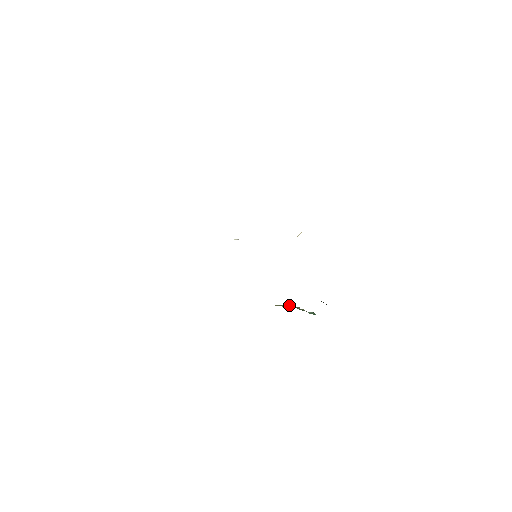
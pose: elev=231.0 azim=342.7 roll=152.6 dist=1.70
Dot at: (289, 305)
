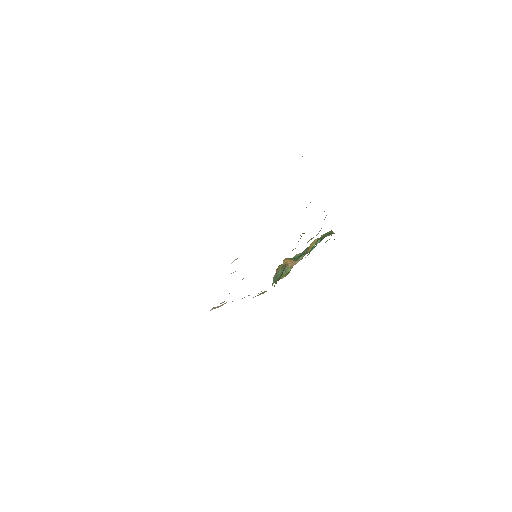
Dot at: (290, 264)
